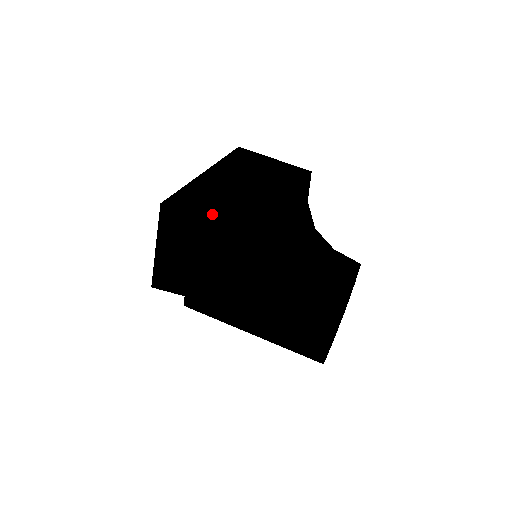
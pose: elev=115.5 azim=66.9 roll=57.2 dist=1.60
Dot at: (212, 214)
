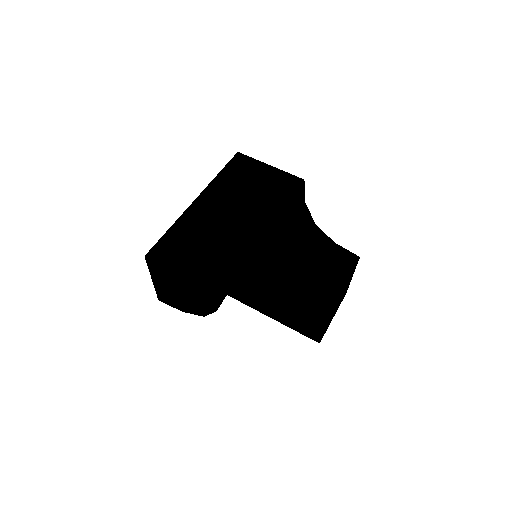
Dot at: (186, 264)
